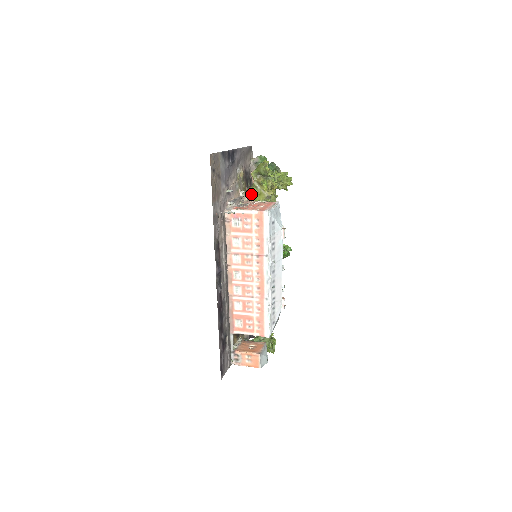
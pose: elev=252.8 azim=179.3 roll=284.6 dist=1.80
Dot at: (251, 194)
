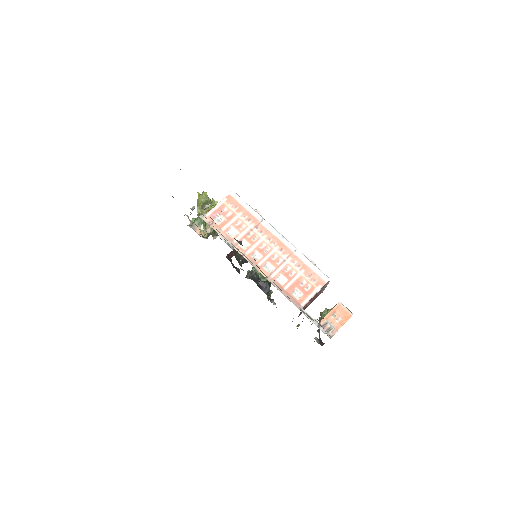
Dot at: occluded
